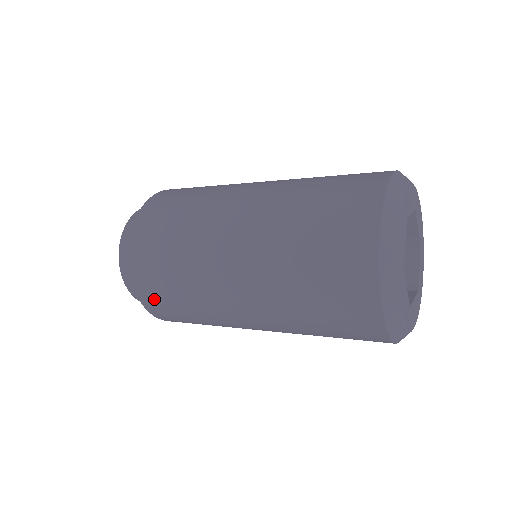
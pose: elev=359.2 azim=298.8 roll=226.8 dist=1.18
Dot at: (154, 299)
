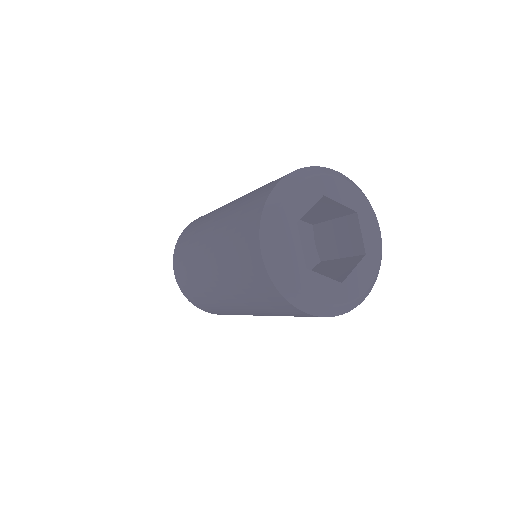
Dot at: (207, 310)
